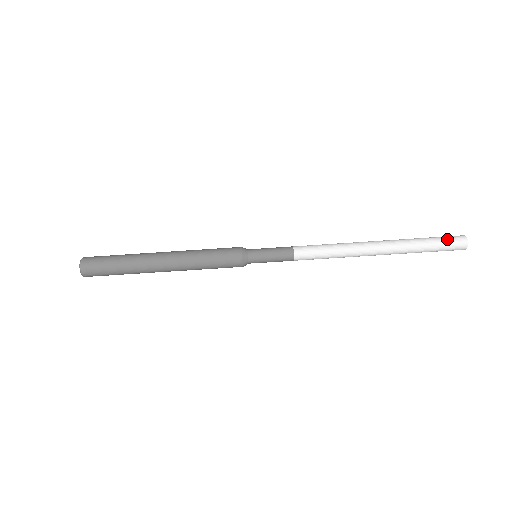
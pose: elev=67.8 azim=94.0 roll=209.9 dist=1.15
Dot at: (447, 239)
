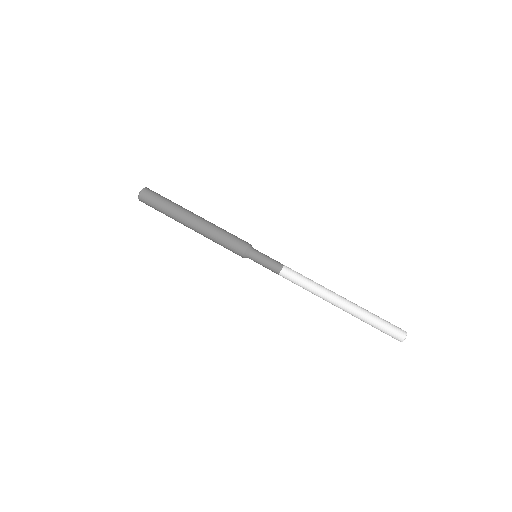
Dot at: (393, 325)
